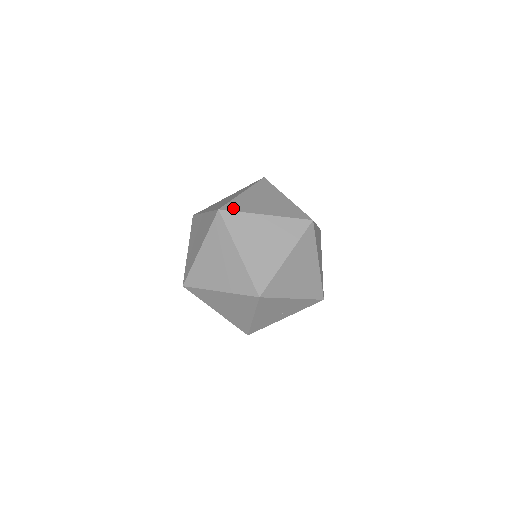
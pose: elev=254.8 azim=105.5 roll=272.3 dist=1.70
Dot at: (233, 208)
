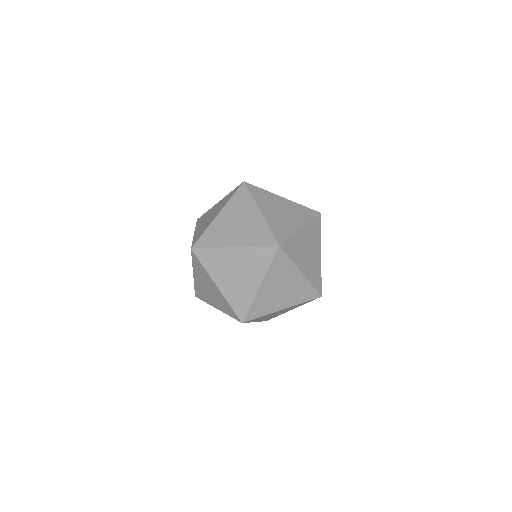
Dot at: (288, 250)
